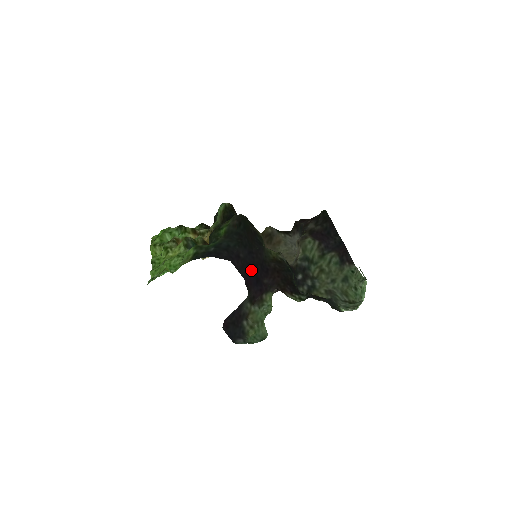
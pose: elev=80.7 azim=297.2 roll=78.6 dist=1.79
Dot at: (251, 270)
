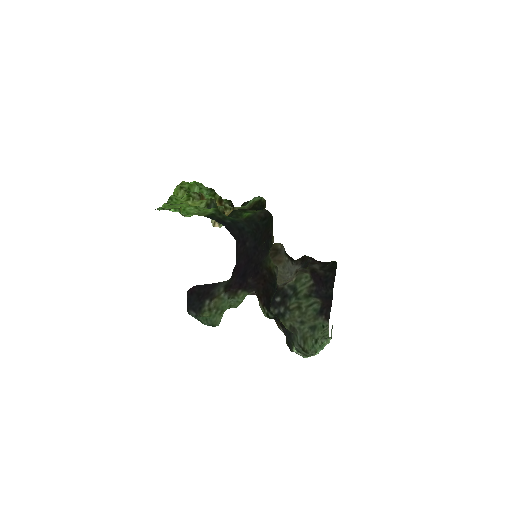
Dot at: (246, 262)
